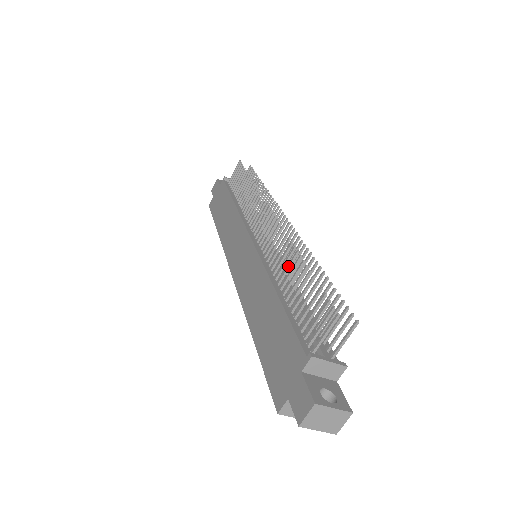
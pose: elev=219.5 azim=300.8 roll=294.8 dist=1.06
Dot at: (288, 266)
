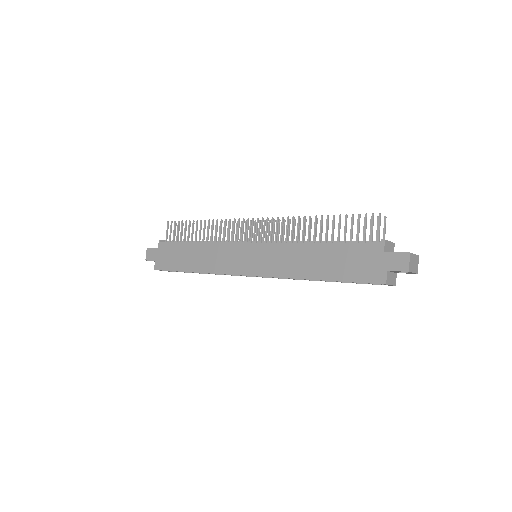
Dot at: (309, 228)
